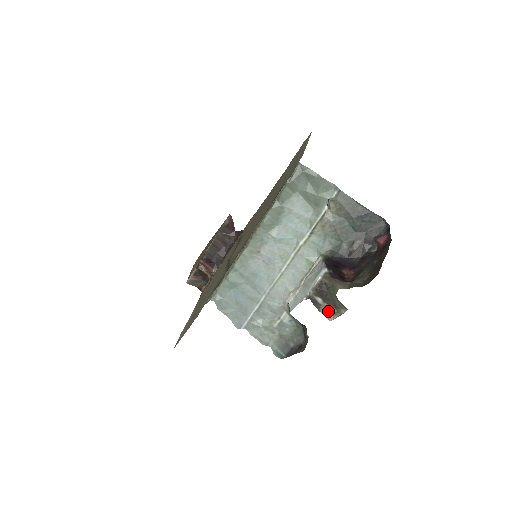
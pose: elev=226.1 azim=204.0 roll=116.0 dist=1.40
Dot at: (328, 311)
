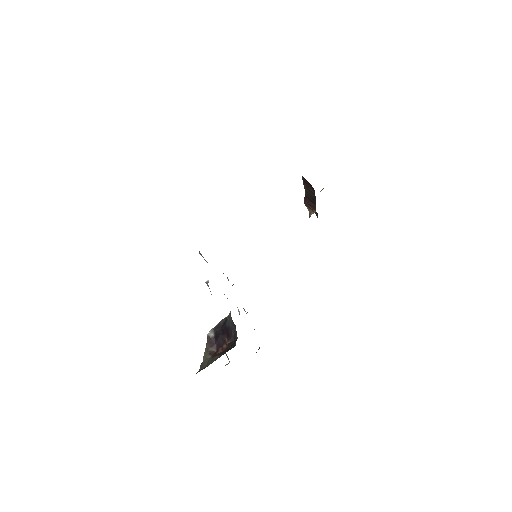
Dot at: (226, 355)
